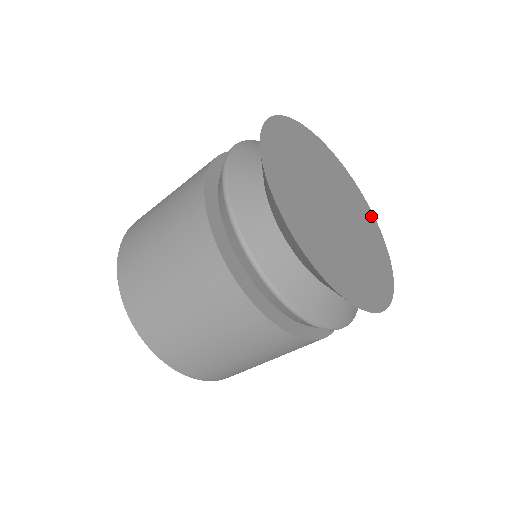
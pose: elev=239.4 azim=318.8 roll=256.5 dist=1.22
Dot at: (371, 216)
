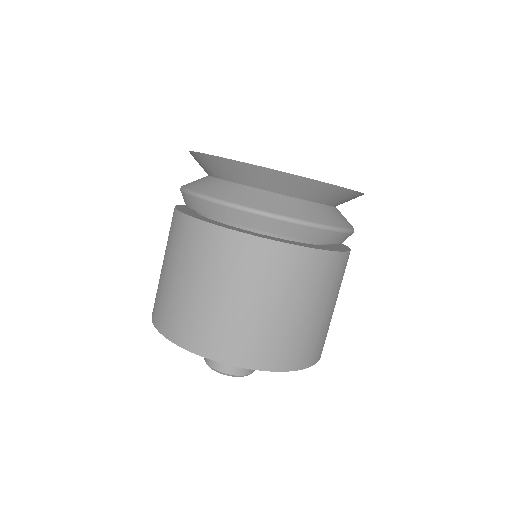
Dot at: occluded
